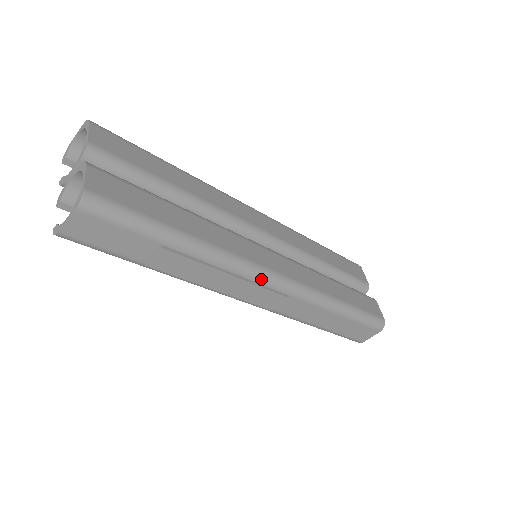
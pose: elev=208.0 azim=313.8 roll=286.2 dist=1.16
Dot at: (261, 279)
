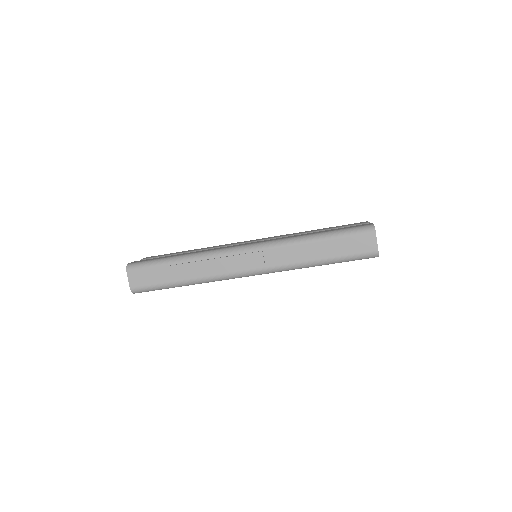
Dot at: (235, 252)
